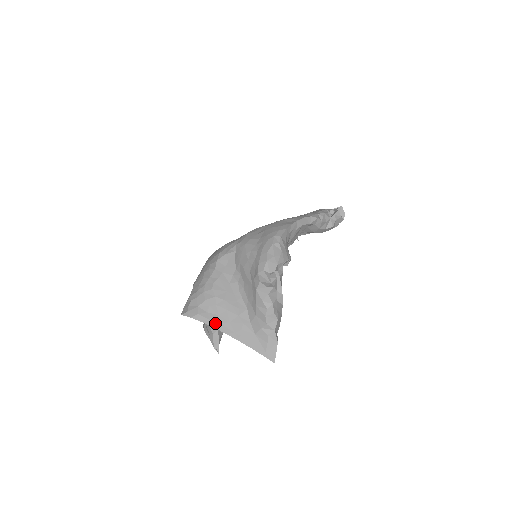
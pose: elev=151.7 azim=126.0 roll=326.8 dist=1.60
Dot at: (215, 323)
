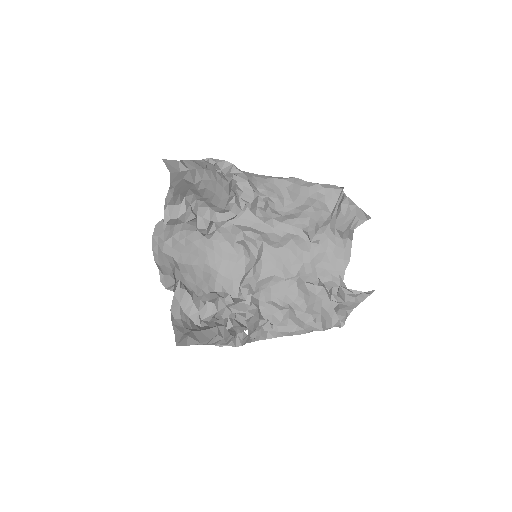
Dot at: occluded
